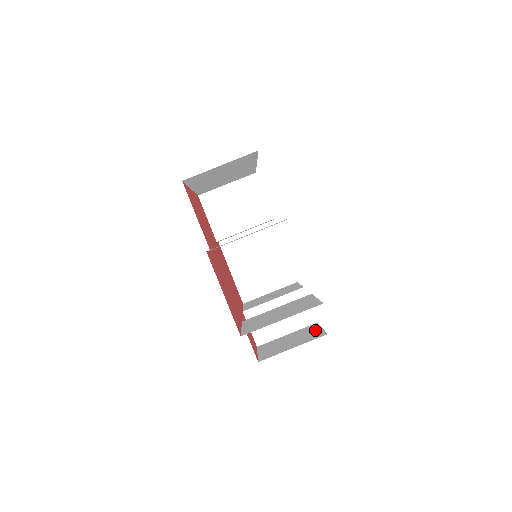
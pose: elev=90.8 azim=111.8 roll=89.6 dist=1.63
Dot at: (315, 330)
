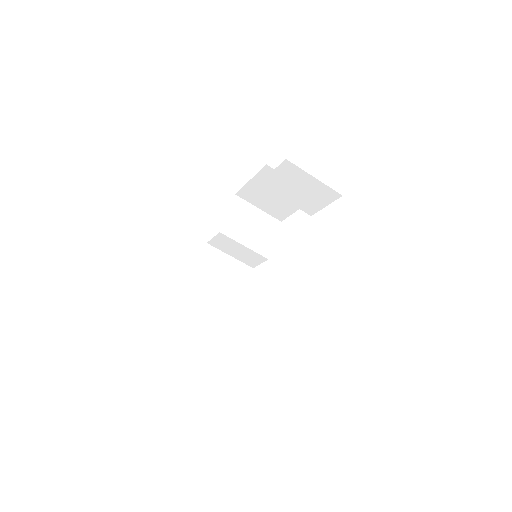
Dot at: (242, 285)
